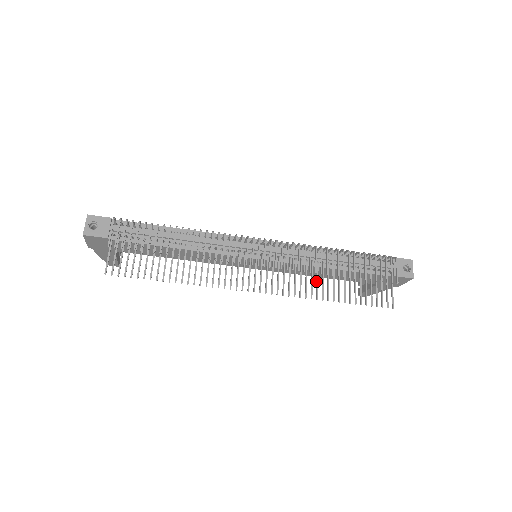
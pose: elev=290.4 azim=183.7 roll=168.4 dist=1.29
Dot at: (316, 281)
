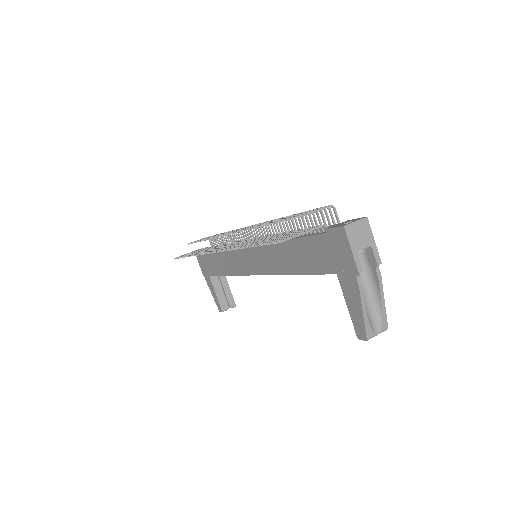
Dot at: occluded
